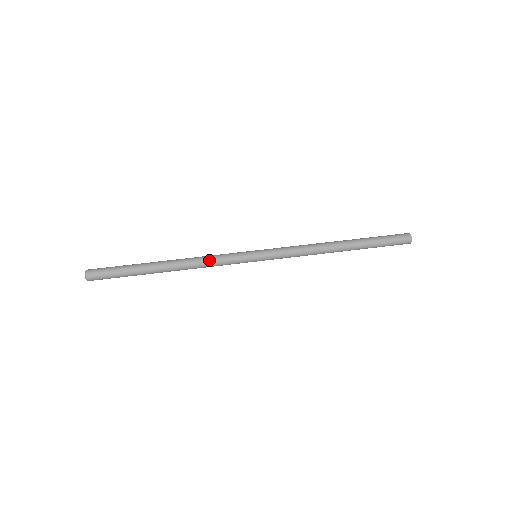
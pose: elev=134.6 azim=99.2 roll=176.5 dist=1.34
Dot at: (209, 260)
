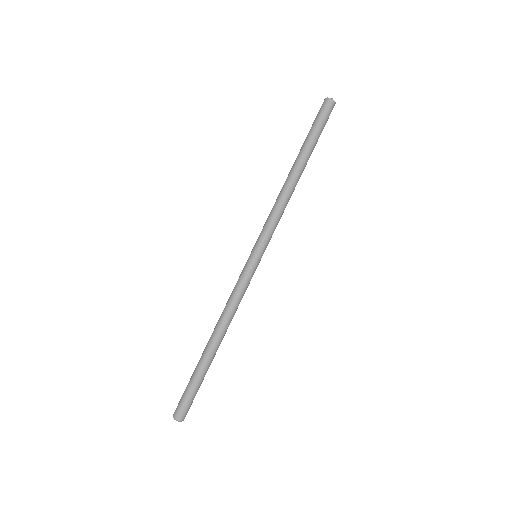
Dot at: occluded
